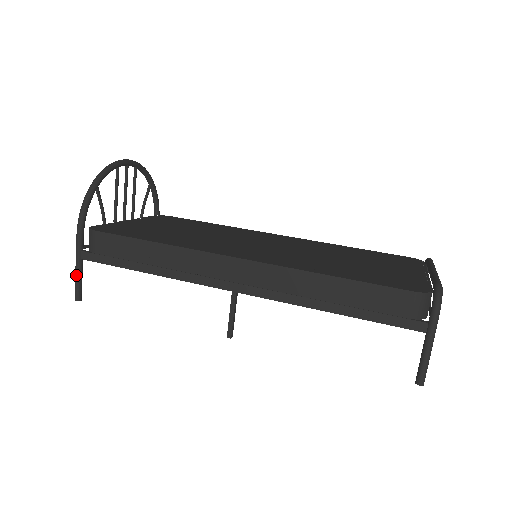
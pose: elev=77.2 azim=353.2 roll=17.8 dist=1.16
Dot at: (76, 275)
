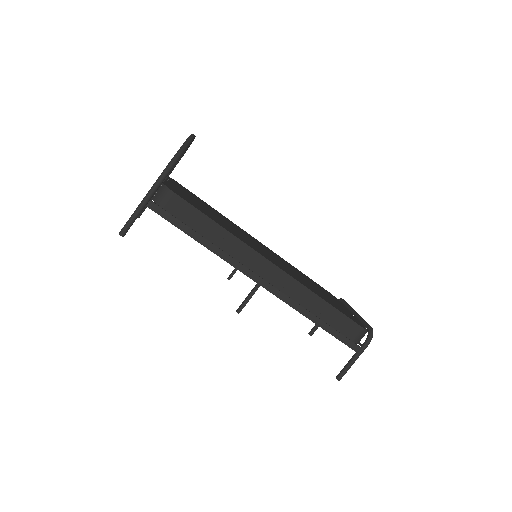
Dot at: (134, 216)
